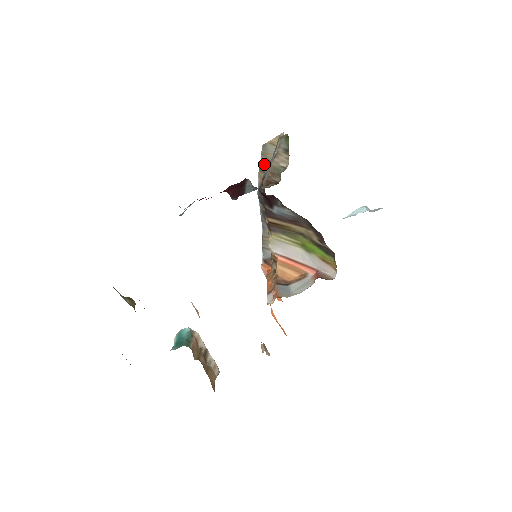
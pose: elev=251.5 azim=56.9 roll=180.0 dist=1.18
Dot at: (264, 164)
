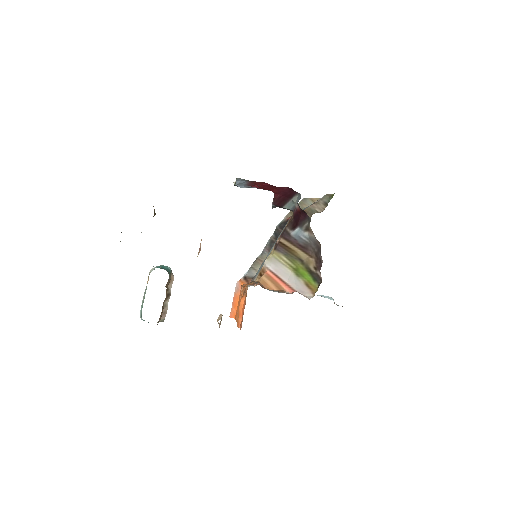
Dot at: occluded
